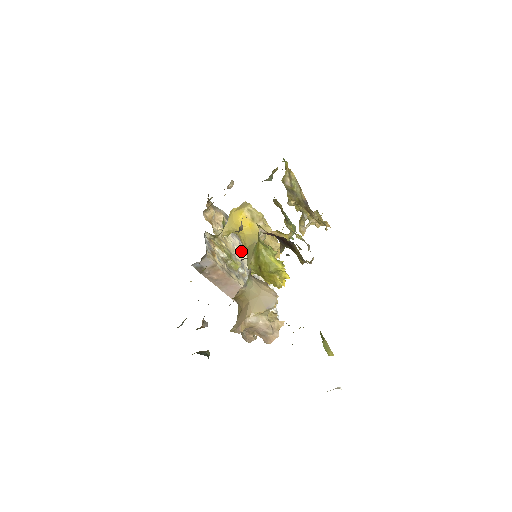
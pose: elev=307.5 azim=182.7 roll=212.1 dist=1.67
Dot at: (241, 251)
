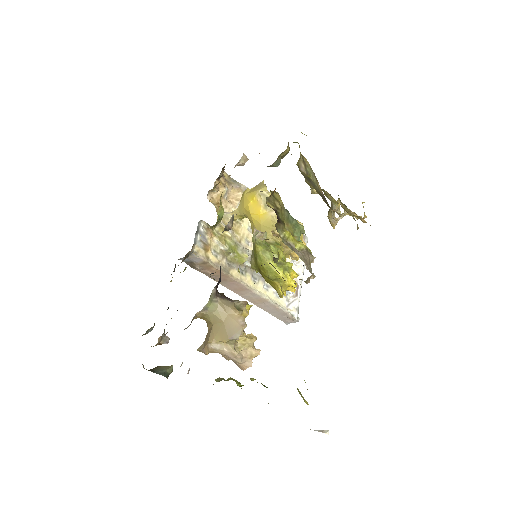
Dot at: occluded
